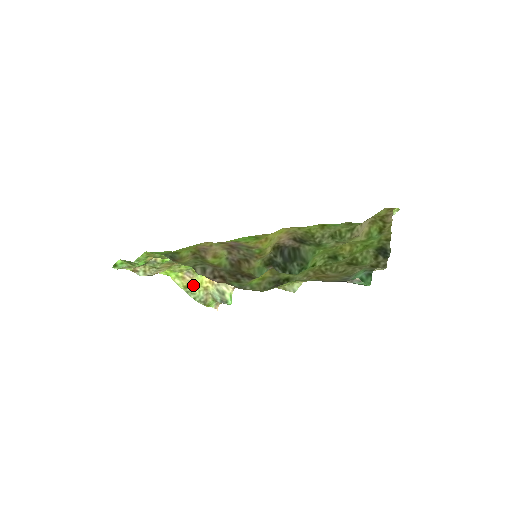
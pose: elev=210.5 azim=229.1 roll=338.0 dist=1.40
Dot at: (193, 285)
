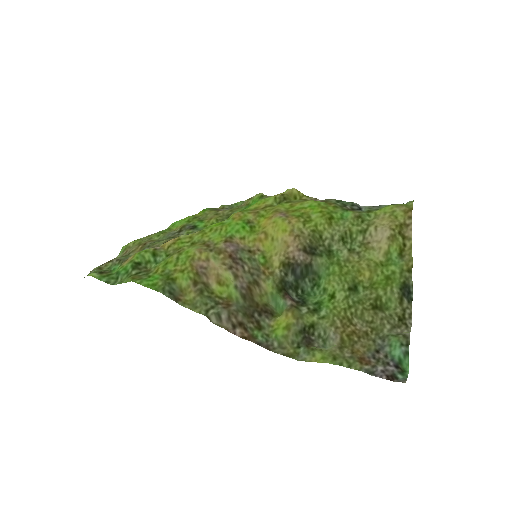
Dot at: occluded
